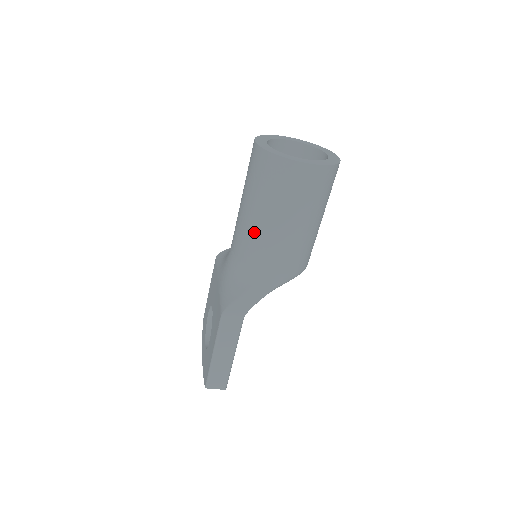
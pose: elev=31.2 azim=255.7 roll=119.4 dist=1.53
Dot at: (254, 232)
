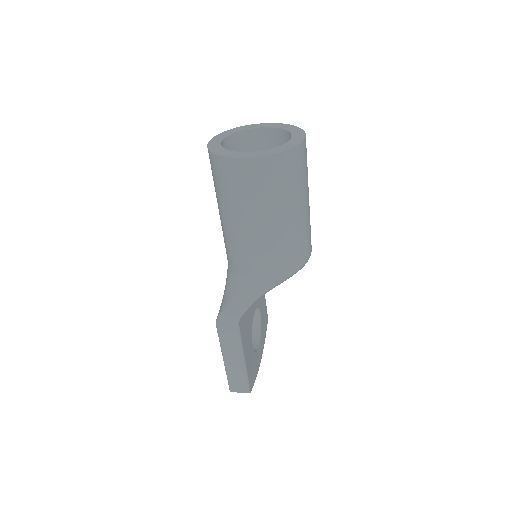
Dot at: (228, 236)
